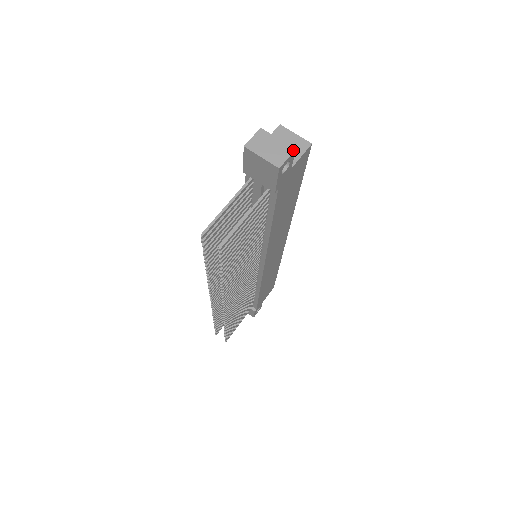
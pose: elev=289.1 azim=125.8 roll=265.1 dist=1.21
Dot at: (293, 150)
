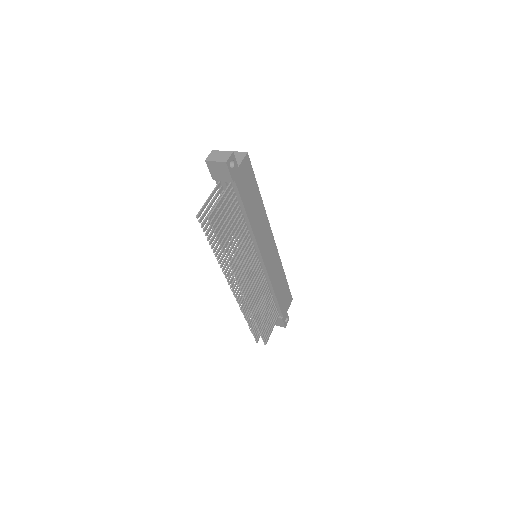
Dot at: (232, 153)
